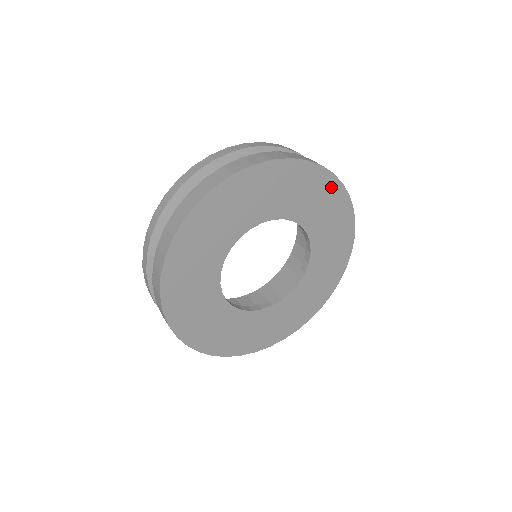
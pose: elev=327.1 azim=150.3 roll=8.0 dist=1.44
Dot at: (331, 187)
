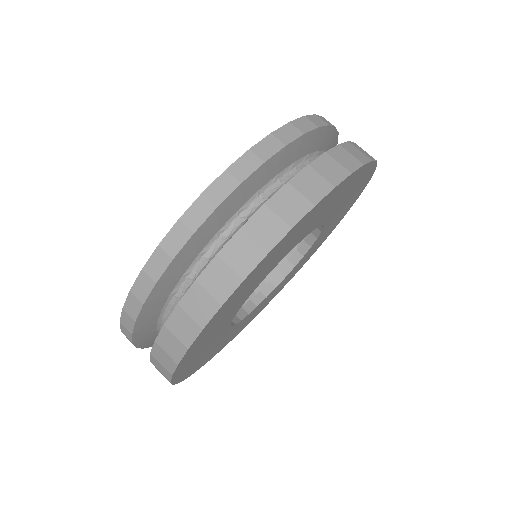
Dot at: (279, 246)
